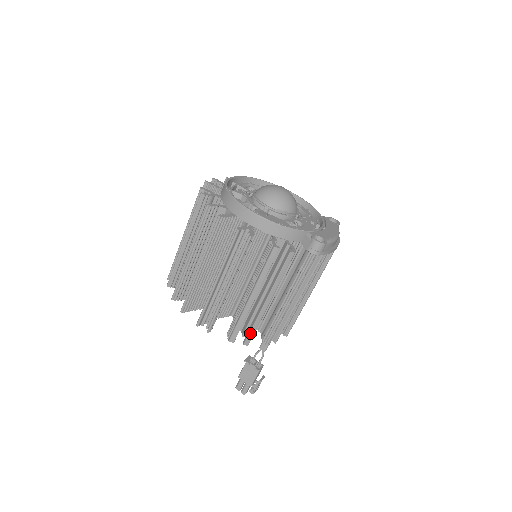
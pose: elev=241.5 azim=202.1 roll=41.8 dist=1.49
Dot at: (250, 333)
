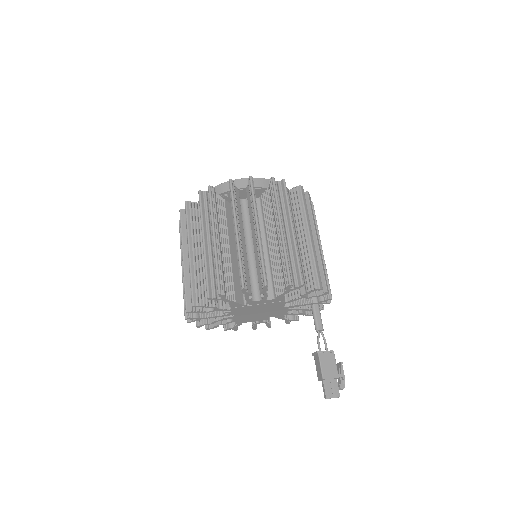
Dot at: (324, 276)
